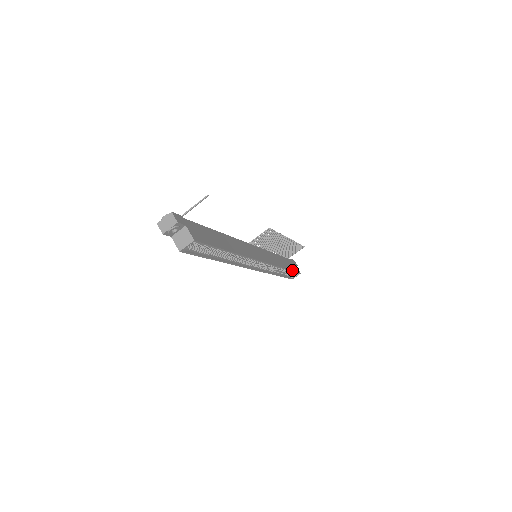
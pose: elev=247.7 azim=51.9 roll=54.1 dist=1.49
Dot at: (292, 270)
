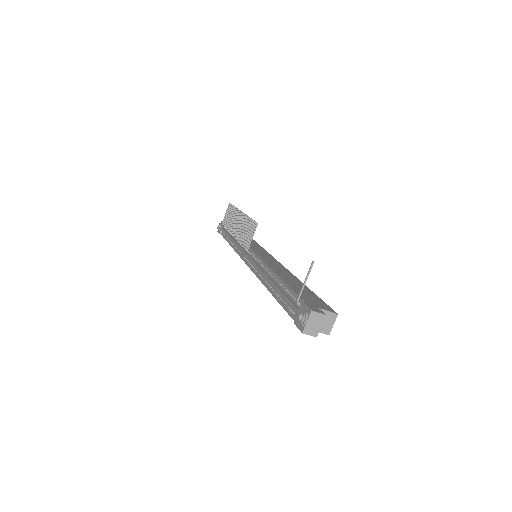
Dot at: occluded
